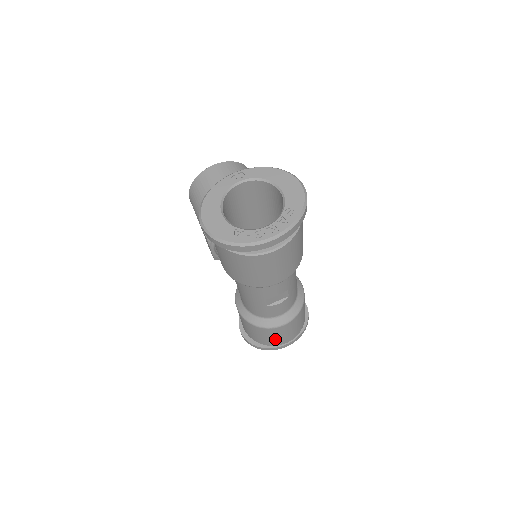
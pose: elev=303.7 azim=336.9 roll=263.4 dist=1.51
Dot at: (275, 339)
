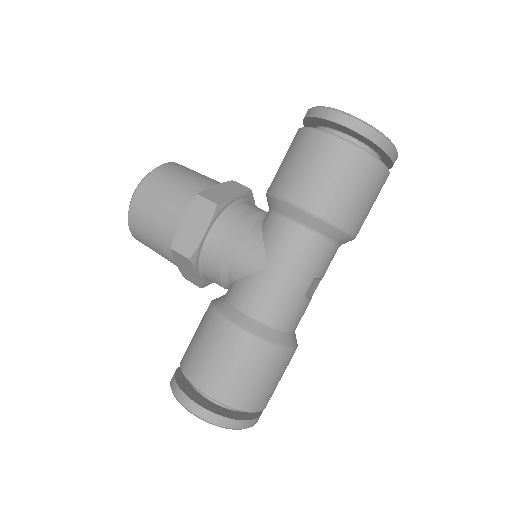
Dot at: (267, 388)
